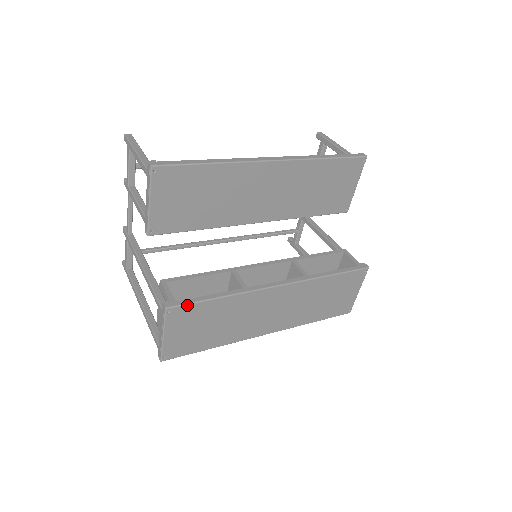
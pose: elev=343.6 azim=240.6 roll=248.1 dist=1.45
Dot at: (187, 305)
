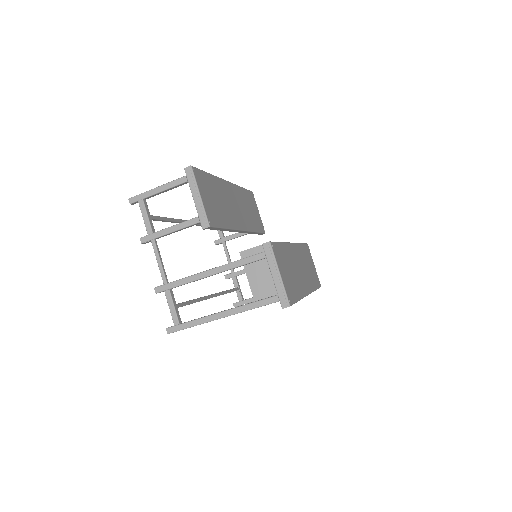
Dot at: (275, 243)
